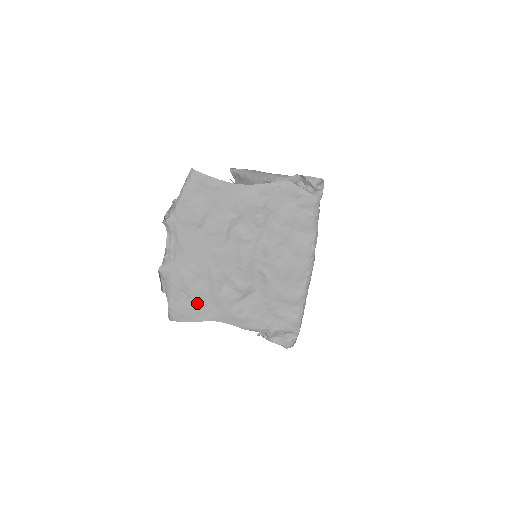
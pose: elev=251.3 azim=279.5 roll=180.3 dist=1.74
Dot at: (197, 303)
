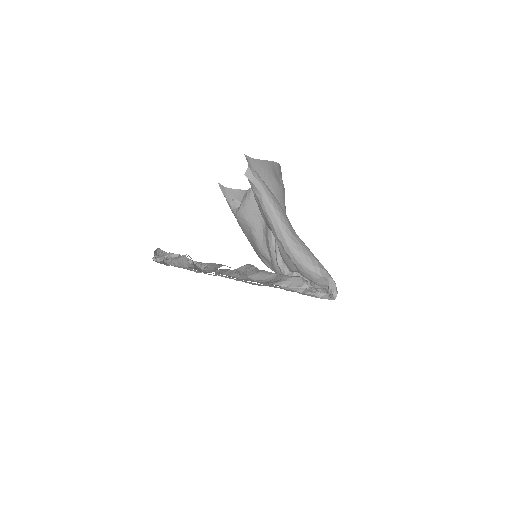
Dot at: occluded
